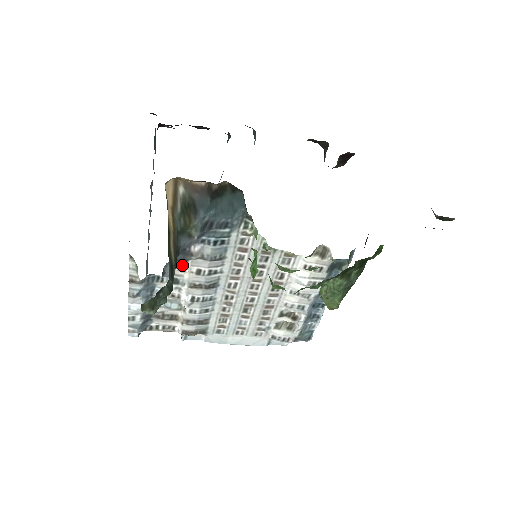
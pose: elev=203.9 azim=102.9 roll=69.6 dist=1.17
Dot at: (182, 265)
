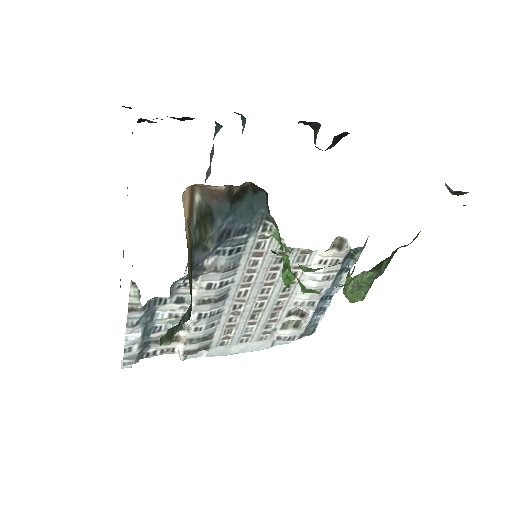
Dot at: occluded
